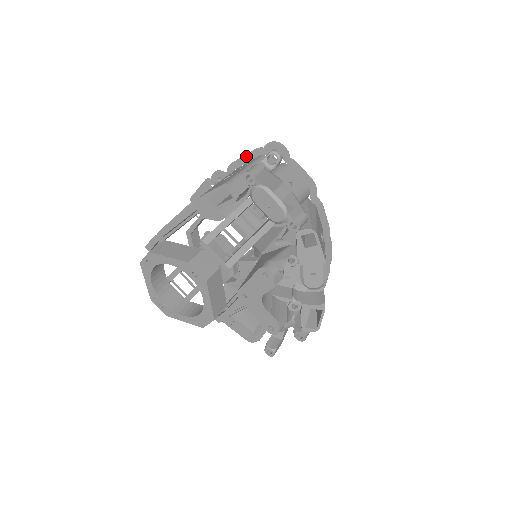
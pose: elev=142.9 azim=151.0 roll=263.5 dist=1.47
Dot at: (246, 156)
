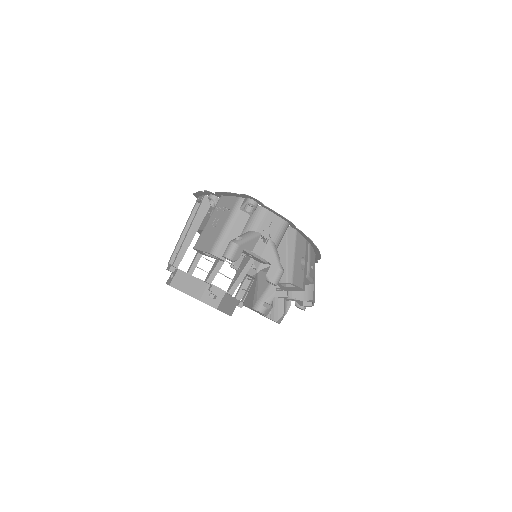
Dot at: (227, 193)
